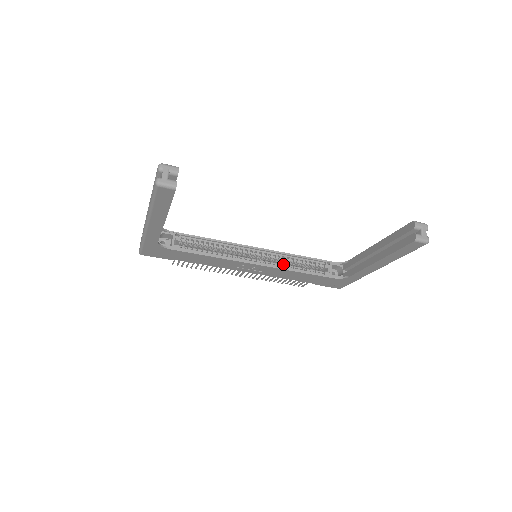
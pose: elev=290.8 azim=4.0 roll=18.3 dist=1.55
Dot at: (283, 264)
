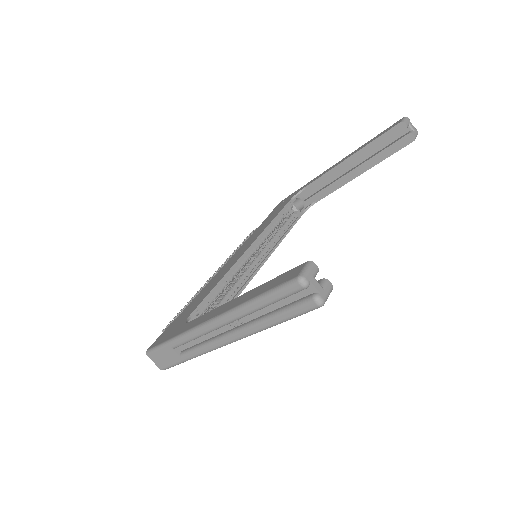
Dot at: (272, 240)
